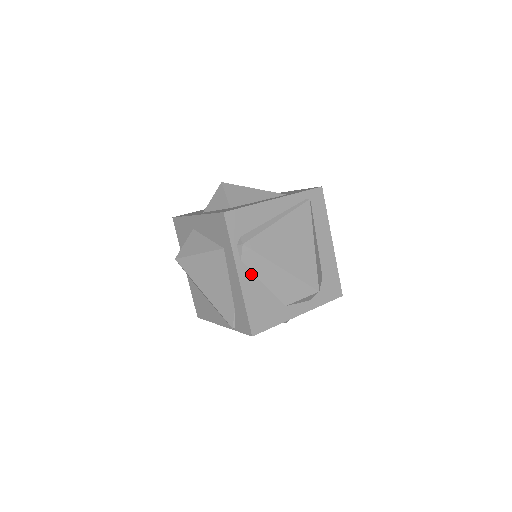
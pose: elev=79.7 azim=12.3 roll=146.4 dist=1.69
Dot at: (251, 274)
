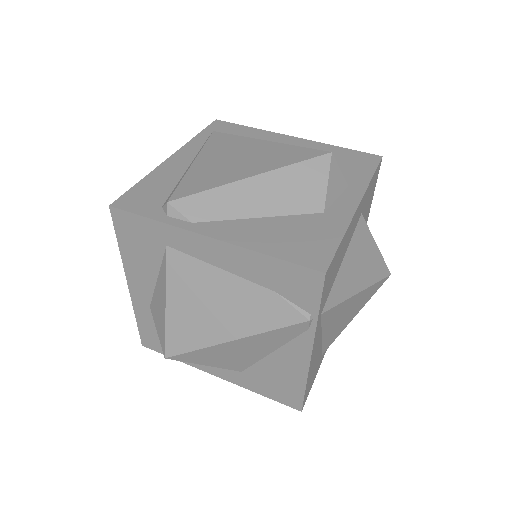
Dot at: (226, 223)
